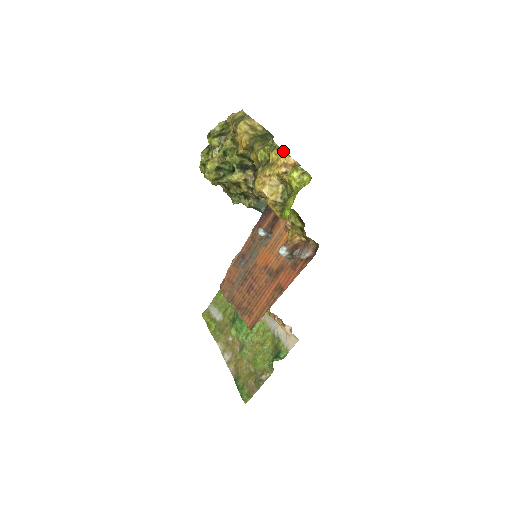
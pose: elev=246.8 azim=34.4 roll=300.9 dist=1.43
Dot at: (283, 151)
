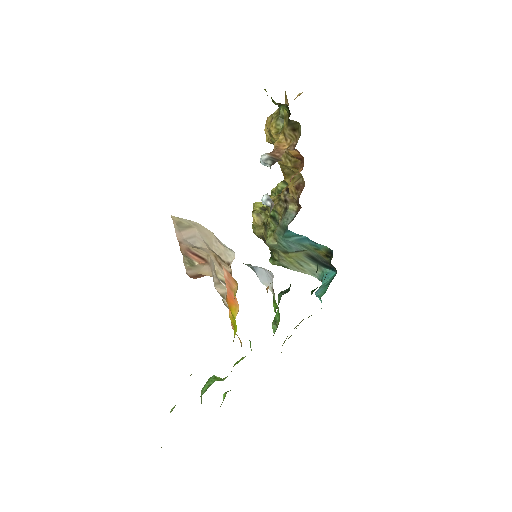
Dot at: occluded
